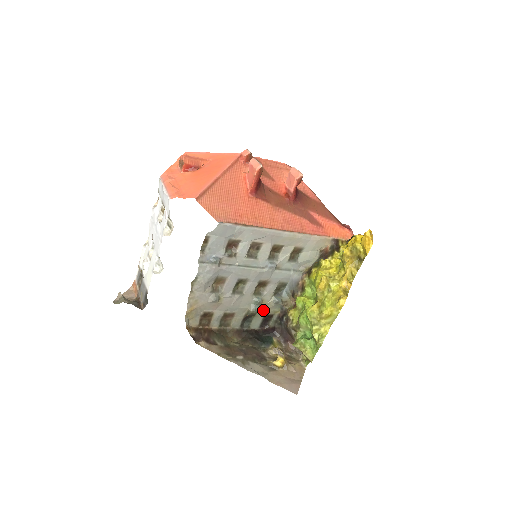
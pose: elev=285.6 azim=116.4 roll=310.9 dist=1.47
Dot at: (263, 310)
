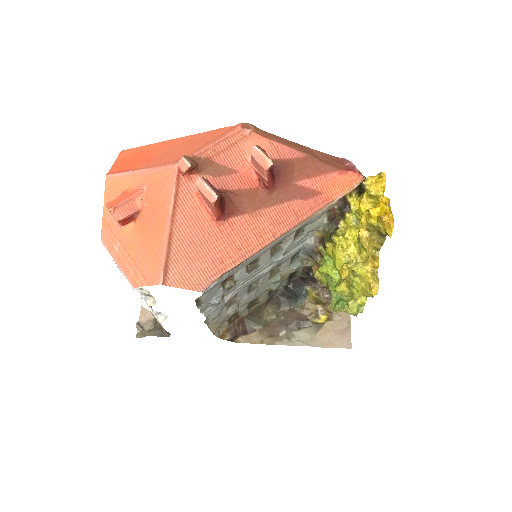
Dot at: (285, 277)
